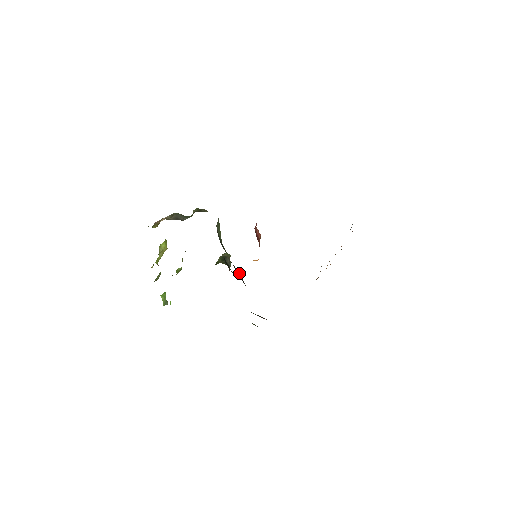
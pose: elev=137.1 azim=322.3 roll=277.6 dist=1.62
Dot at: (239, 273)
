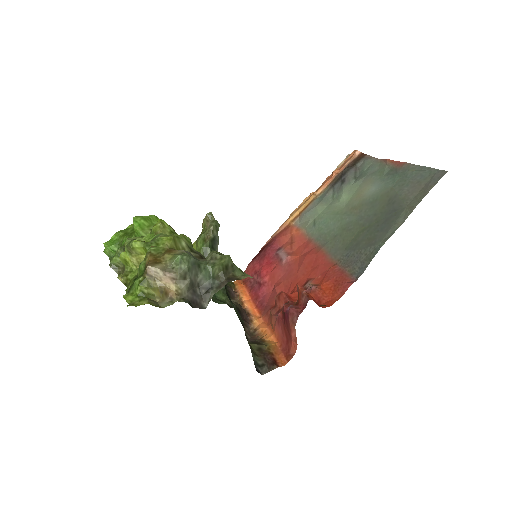
Dot at: occluded
